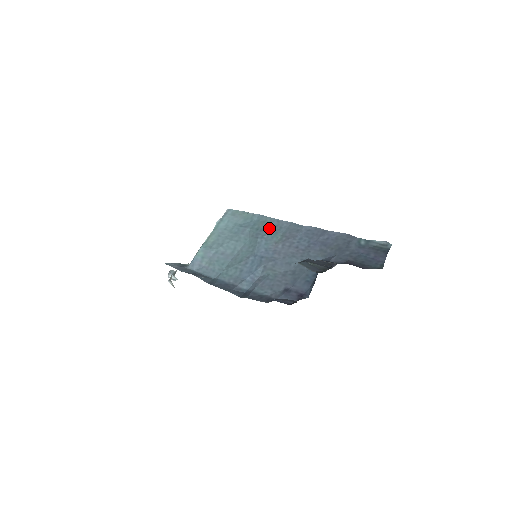
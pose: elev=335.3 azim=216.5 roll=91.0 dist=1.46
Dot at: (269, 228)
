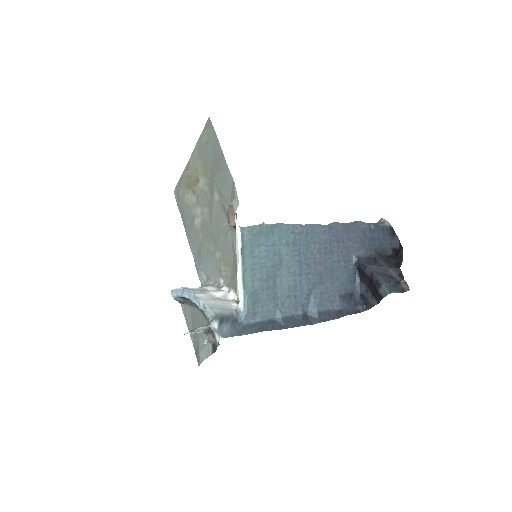
Dot at: (298, 239)
